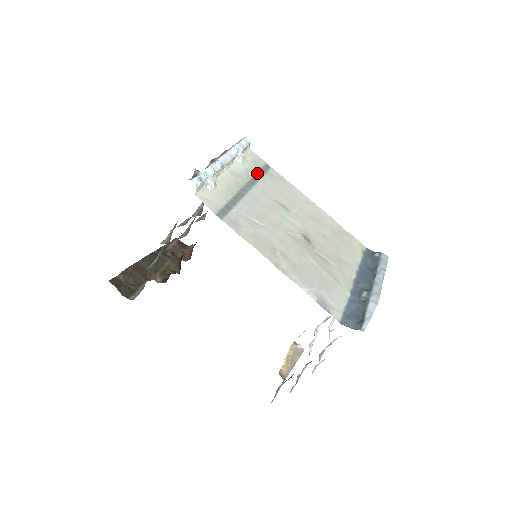
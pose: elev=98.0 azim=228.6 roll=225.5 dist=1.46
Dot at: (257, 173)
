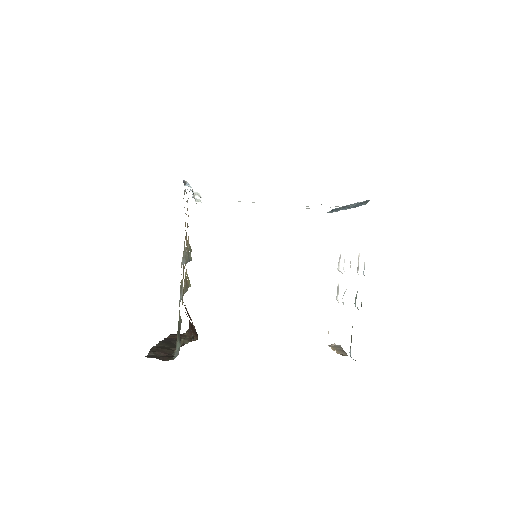
Dot at: occluded
